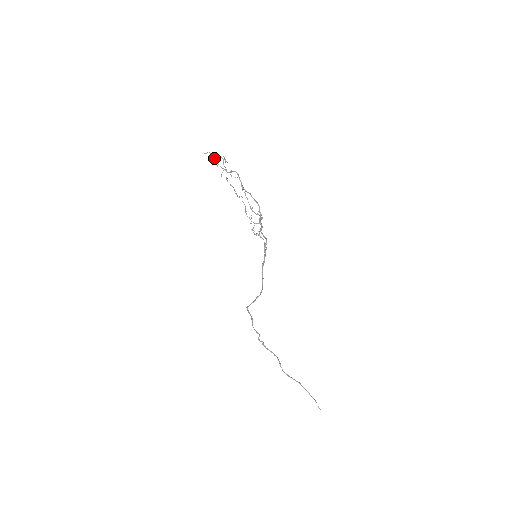
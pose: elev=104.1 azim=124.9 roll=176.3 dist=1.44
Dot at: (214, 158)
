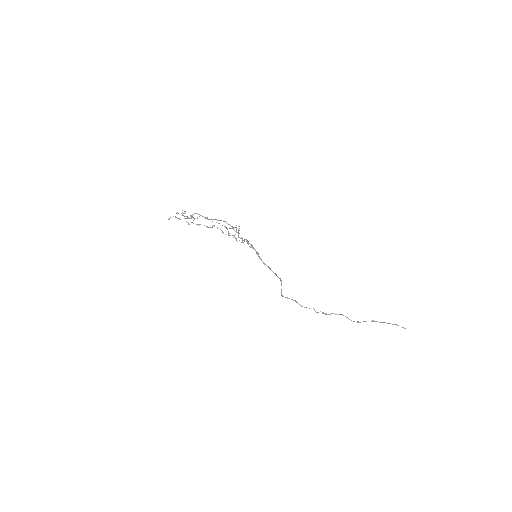
Dot at: (176, 217)
